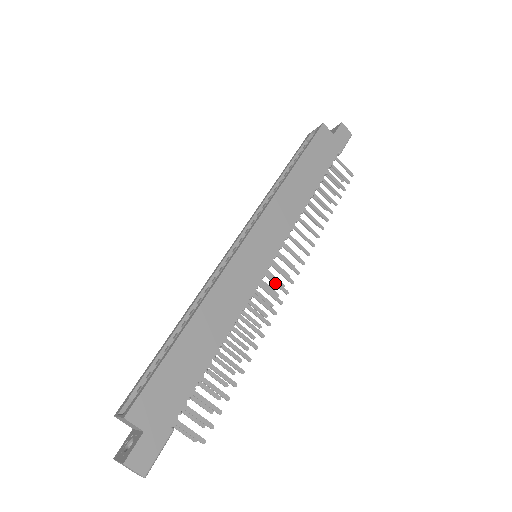
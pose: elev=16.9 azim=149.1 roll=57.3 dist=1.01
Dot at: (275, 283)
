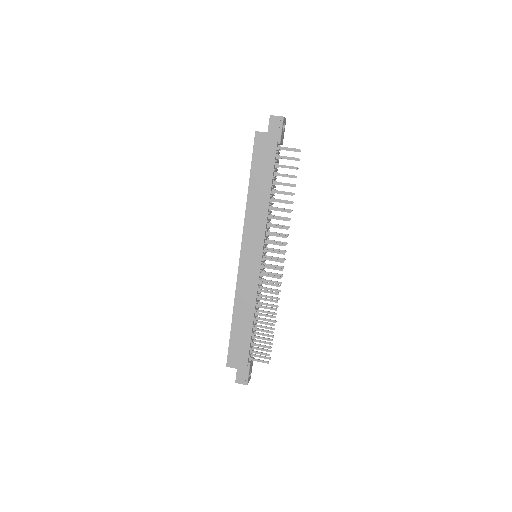
Dot at: occluded
